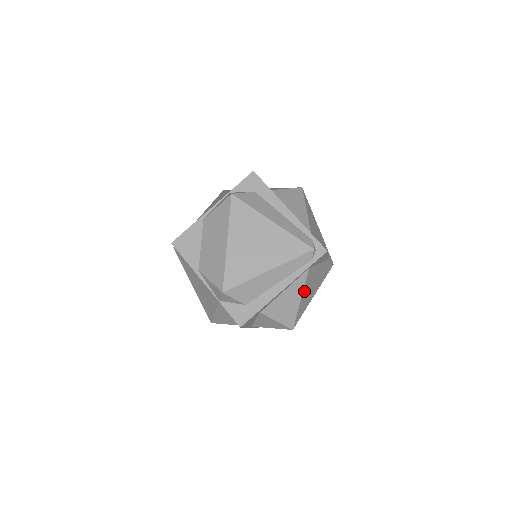
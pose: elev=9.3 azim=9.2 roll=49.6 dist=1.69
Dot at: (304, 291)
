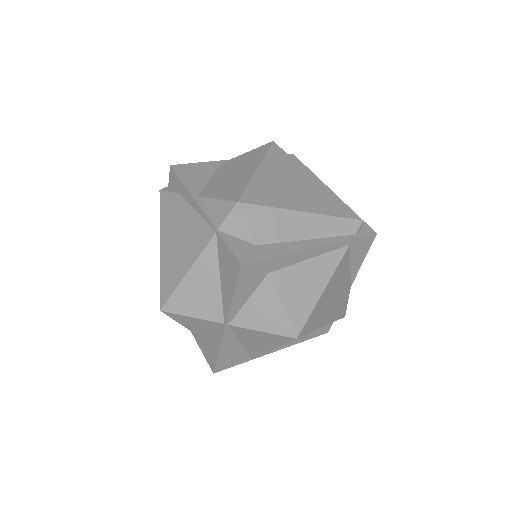
Dot at: (331, 282)
